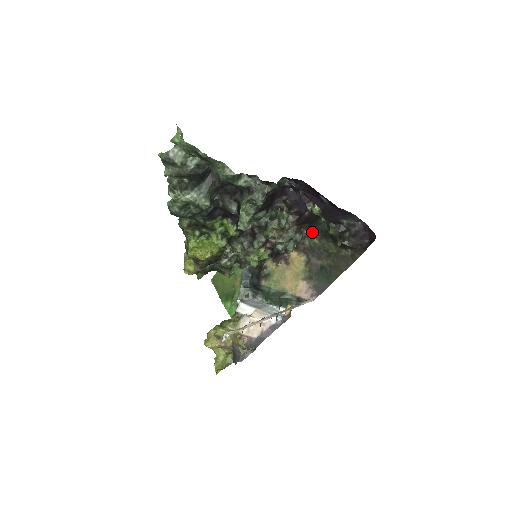
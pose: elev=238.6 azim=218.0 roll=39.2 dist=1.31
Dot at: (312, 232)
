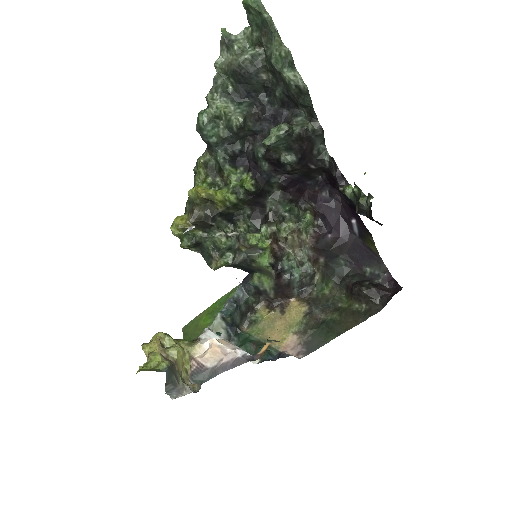
Dot at: (326, 277)
